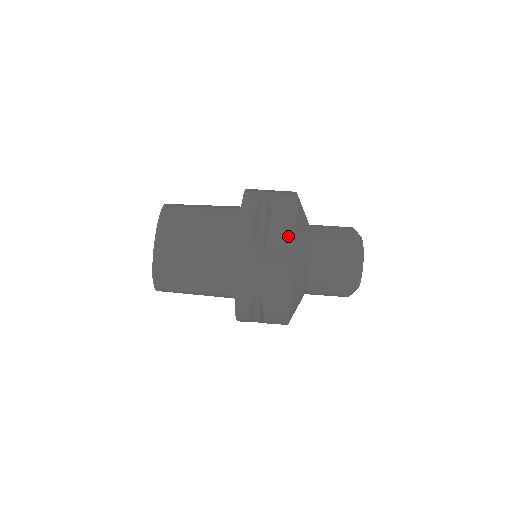
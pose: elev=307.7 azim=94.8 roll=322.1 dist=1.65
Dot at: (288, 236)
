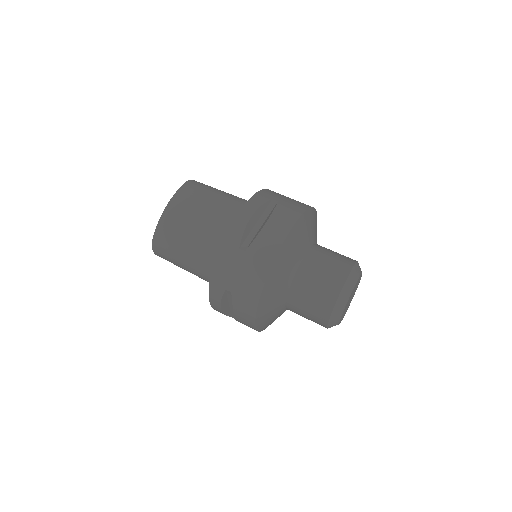
Dot at: (274, 244)
